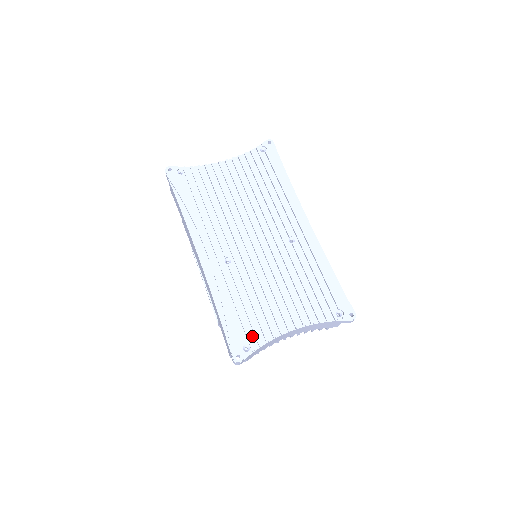
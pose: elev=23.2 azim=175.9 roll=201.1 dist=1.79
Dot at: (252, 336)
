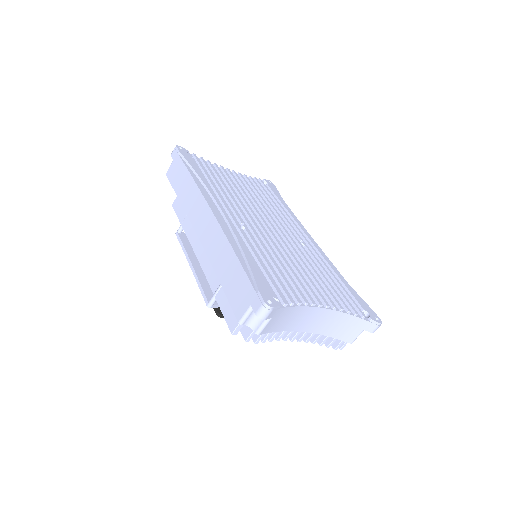
Dot at: (280, 293)
